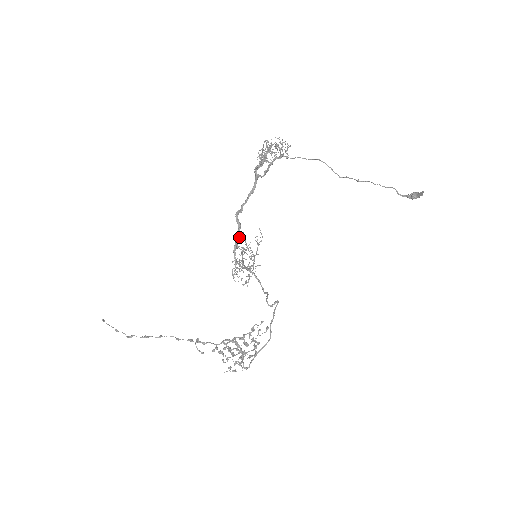
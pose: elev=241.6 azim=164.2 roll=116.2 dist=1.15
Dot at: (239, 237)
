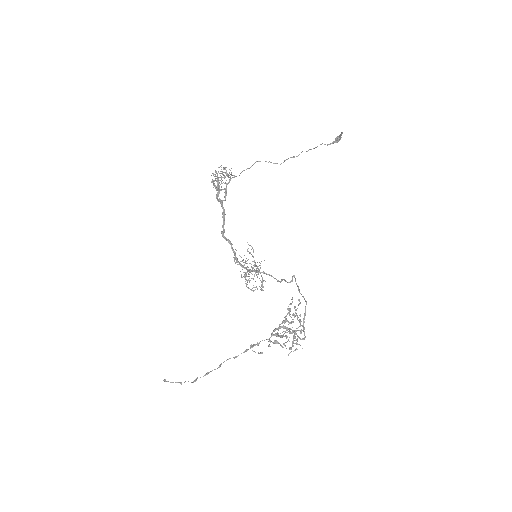
Dot at: occluded
